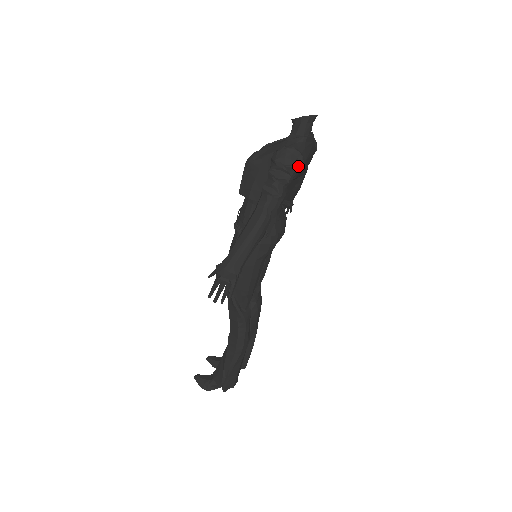
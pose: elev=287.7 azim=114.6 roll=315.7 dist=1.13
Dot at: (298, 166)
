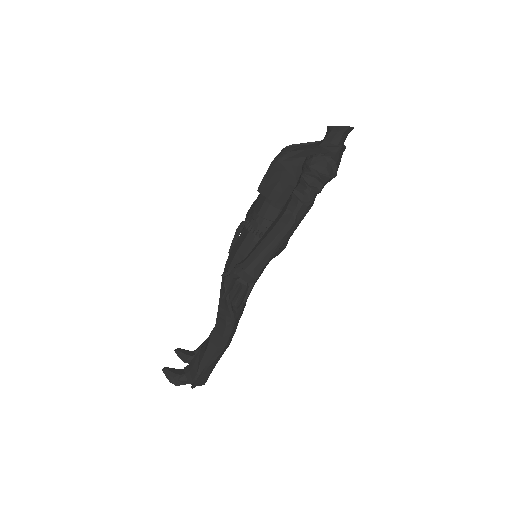
Dot at: (331, 176)
